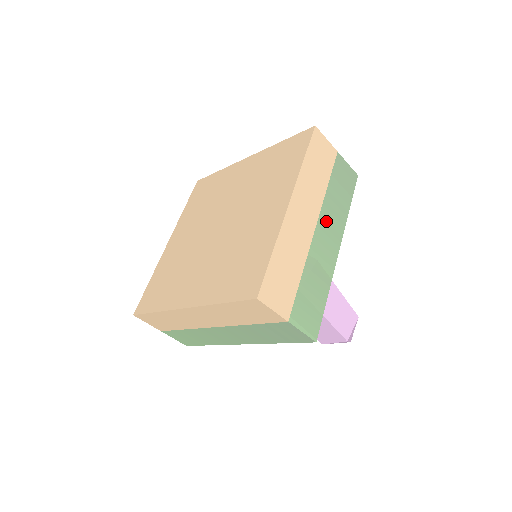
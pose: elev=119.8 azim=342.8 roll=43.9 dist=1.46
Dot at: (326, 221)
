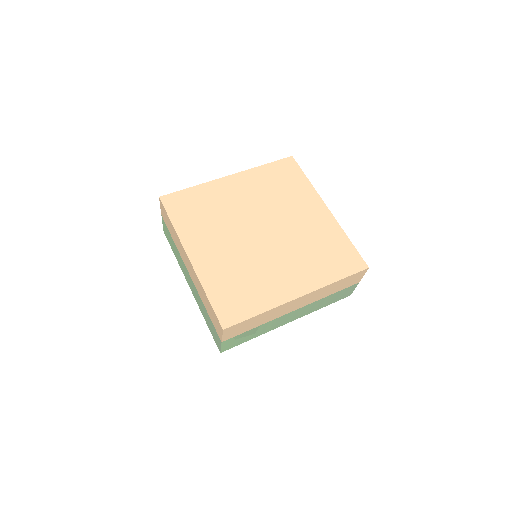
Dot at: (303, 309)
